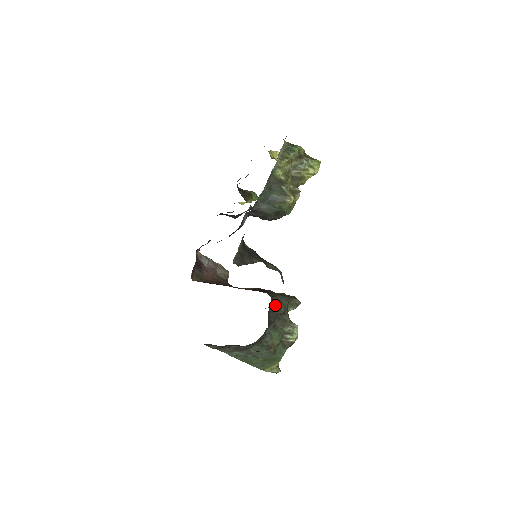
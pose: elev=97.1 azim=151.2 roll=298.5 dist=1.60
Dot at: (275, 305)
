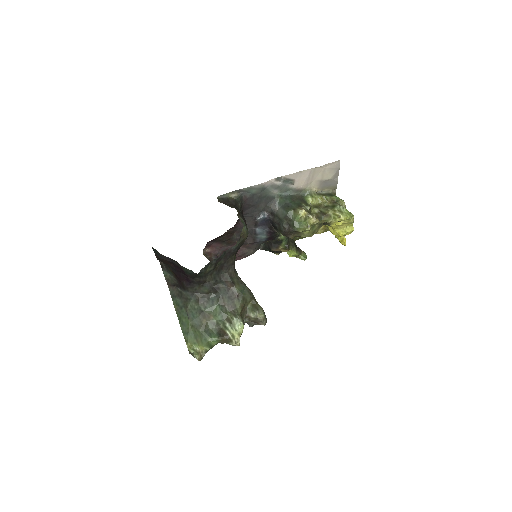
Dot at: (234, 280)
